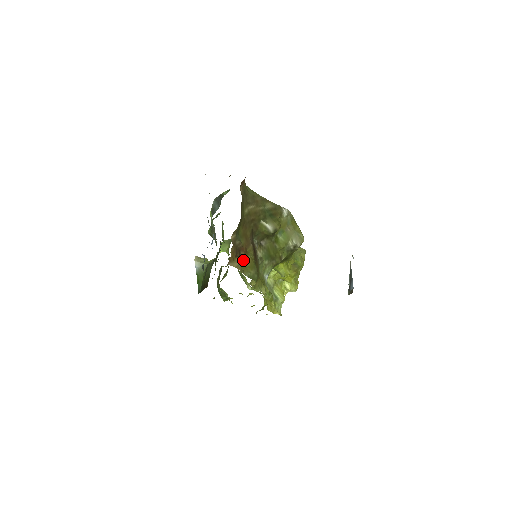
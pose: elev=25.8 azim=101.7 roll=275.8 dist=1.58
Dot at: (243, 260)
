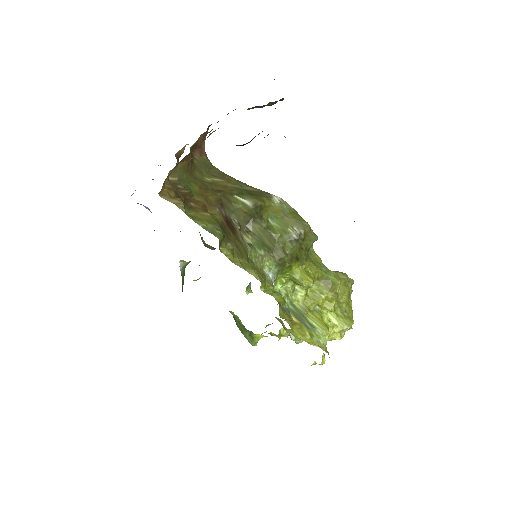
Dot at: (196, 212)
